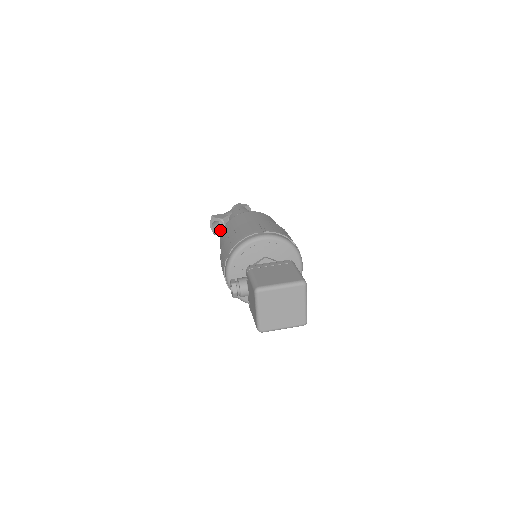
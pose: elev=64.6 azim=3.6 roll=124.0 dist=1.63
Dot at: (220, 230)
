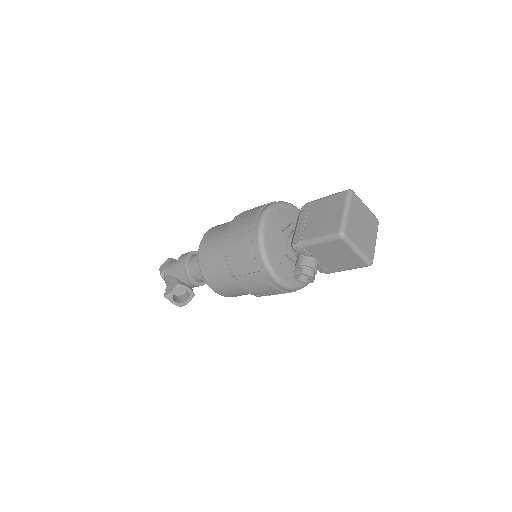
Dot at: (183, 298)
